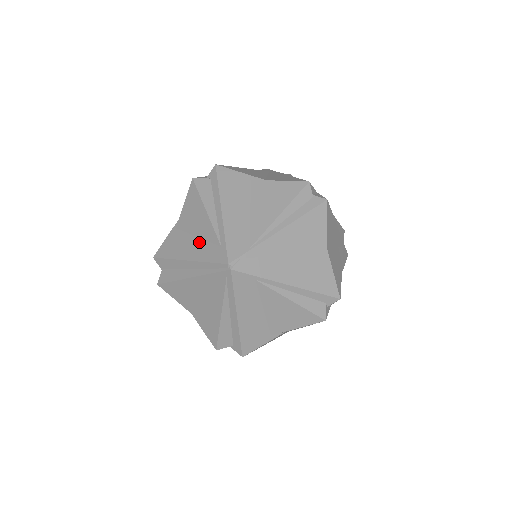
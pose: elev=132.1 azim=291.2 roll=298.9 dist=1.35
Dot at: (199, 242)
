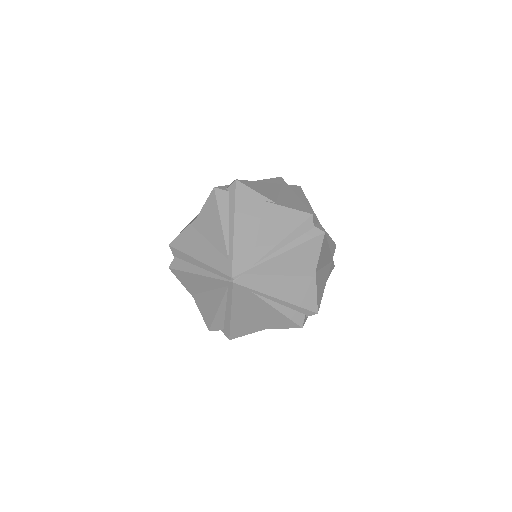
Dot at: (210, 248)
